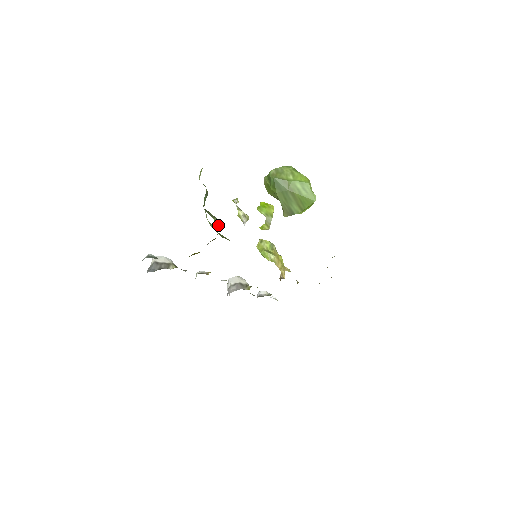
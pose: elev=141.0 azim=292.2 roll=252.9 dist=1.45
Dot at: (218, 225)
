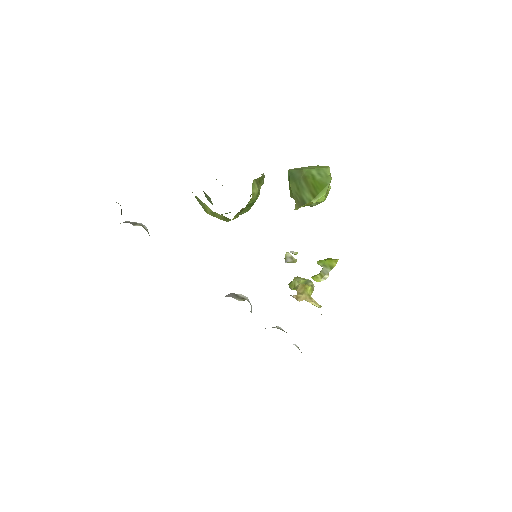
Dot at: occluded
